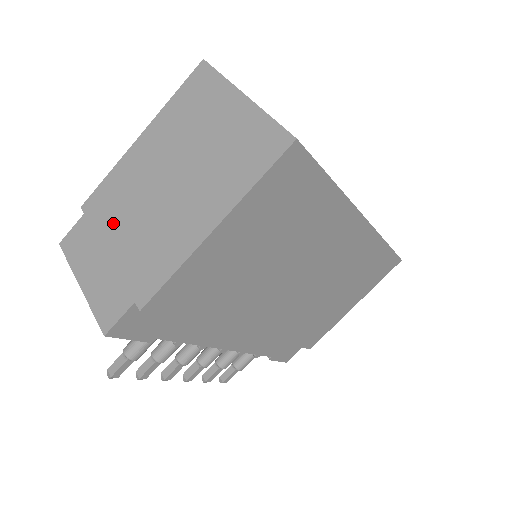
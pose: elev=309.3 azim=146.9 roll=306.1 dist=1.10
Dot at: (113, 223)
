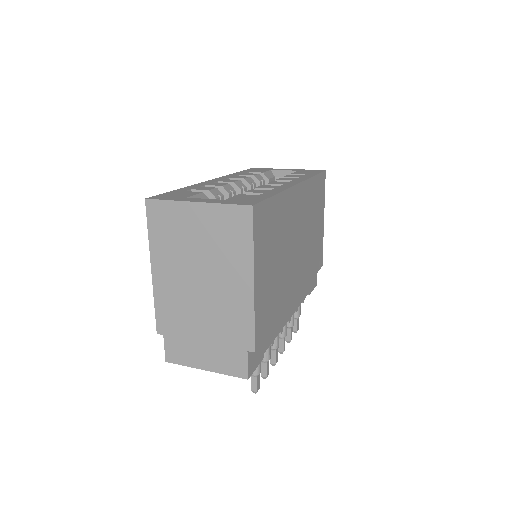
Dot at: (189, 326)
